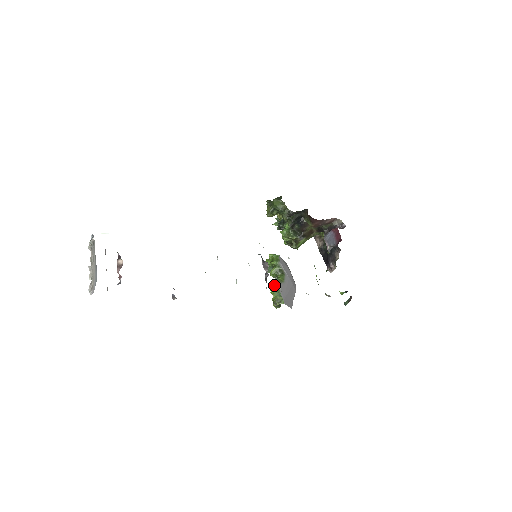
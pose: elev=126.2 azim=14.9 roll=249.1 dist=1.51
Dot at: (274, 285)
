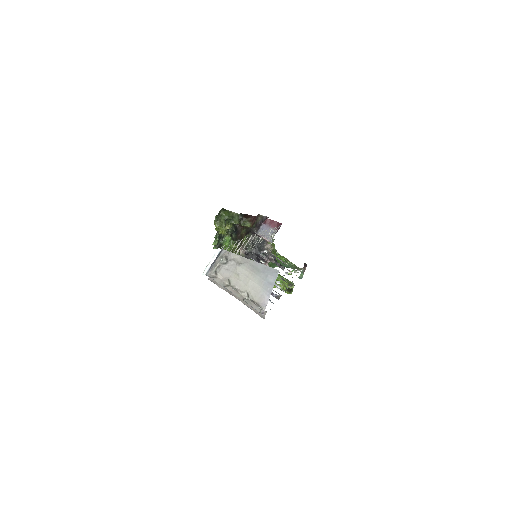
Dot at: occluded
